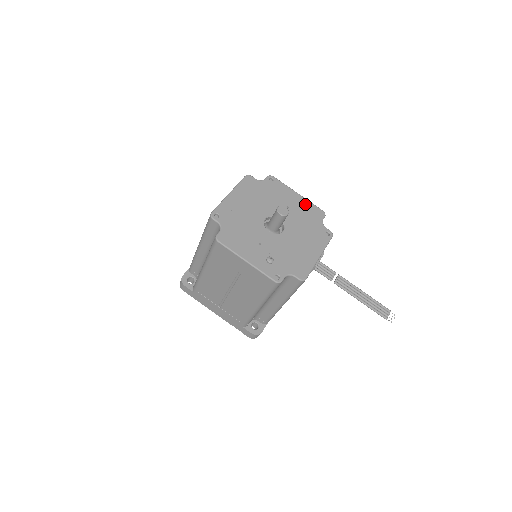
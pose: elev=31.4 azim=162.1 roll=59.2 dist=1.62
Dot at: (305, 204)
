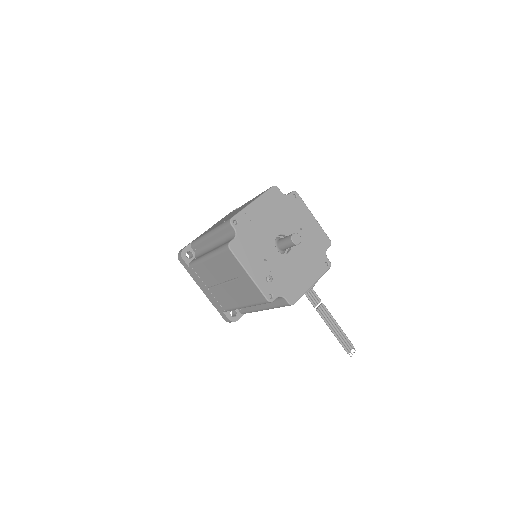
Dot at: (317, 229)
